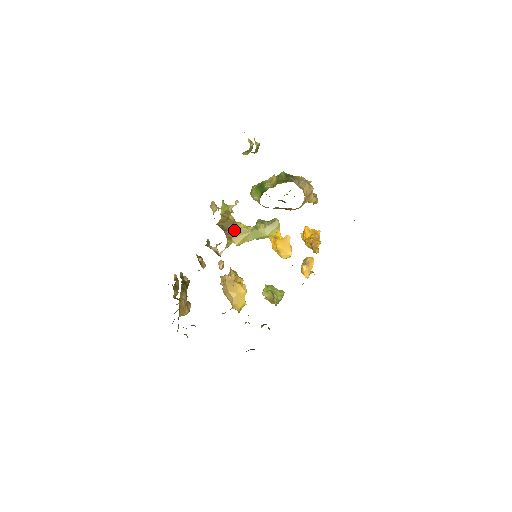
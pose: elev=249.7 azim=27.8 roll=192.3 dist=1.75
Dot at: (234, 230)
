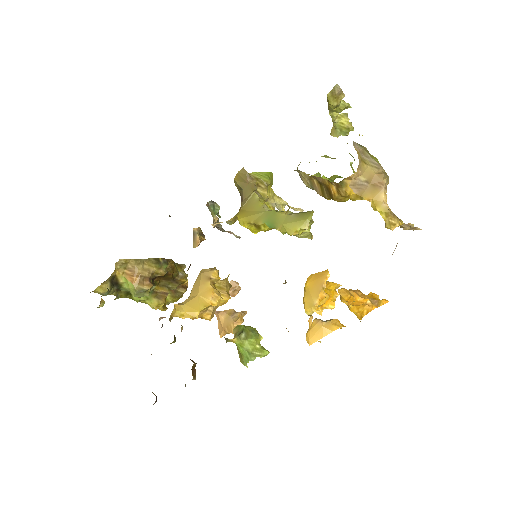
Dot at: (250, 200)
